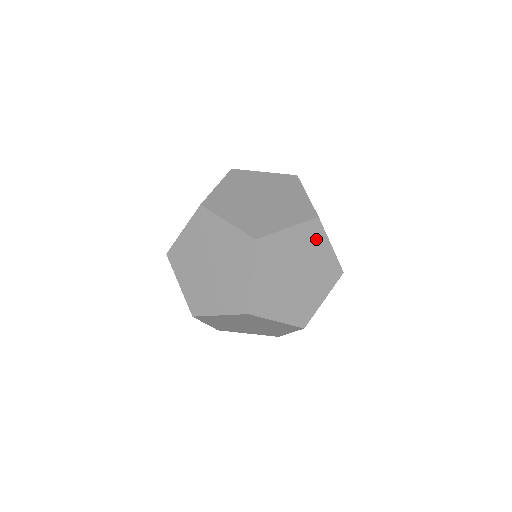
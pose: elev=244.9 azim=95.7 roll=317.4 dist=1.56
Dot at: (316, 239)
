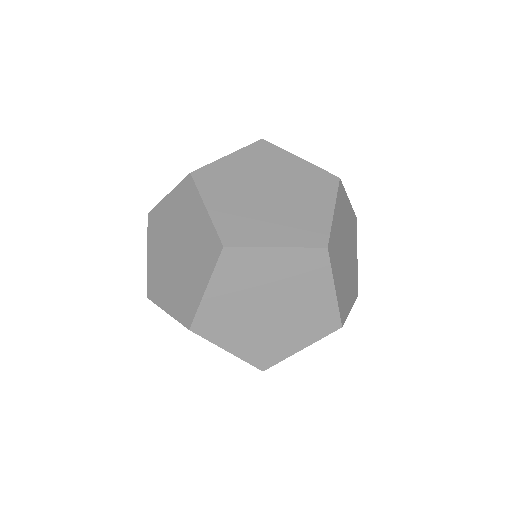
Dot at: (273, 157)
